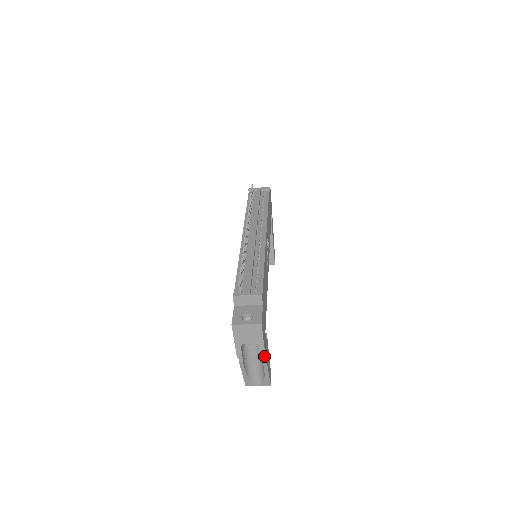
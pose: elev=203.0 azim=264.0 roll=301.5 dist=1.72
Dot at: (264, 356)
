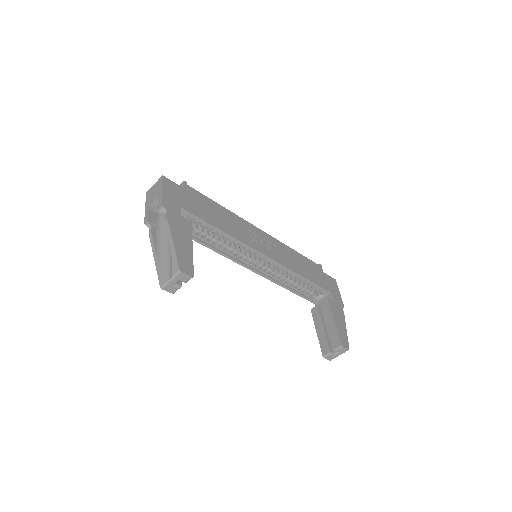
Dot at: (161, 205)
